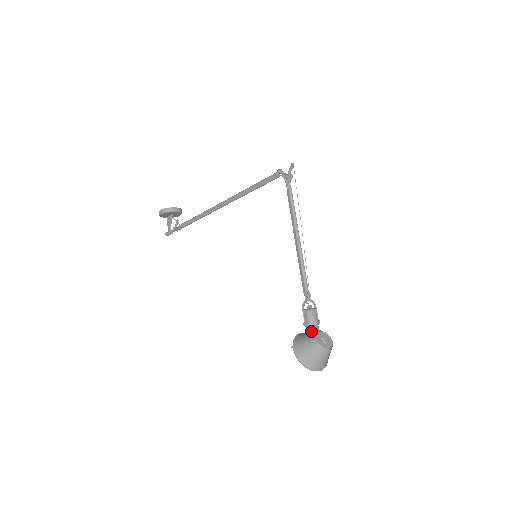
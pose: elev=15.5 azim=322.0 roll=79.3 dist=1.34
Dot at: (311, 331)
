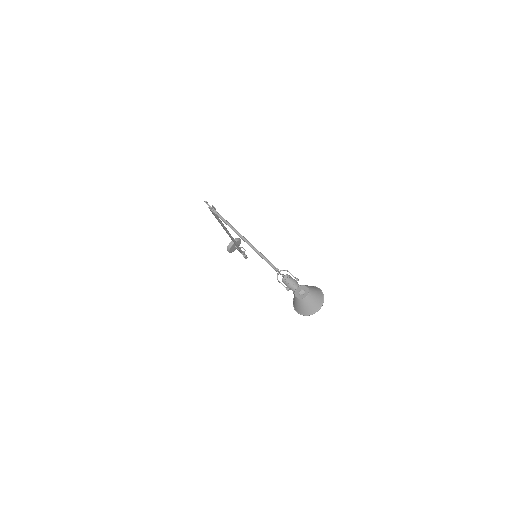
Dot at: (293, 291)
